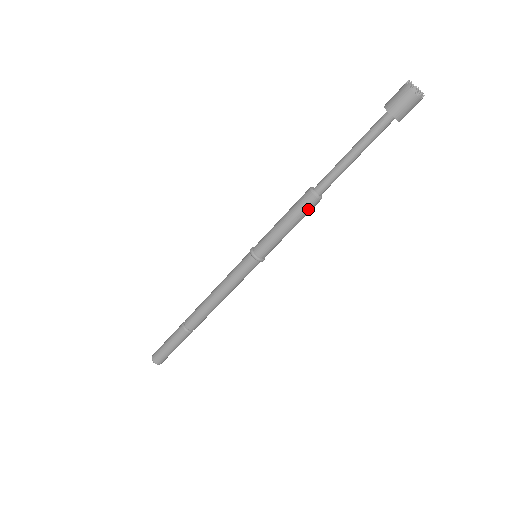
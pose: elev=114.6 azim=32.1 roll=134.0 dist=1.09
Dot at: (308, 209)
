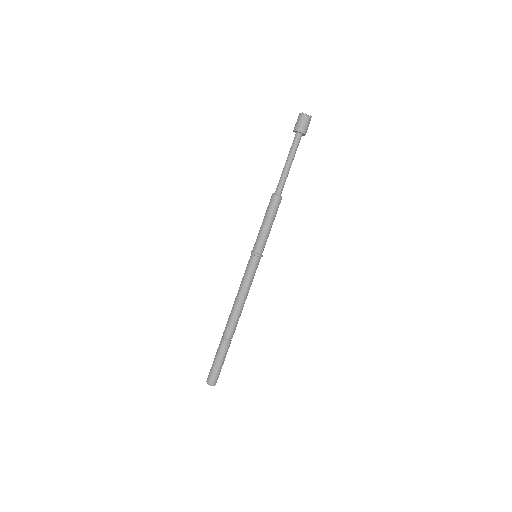
Dot at: (277, 207)
